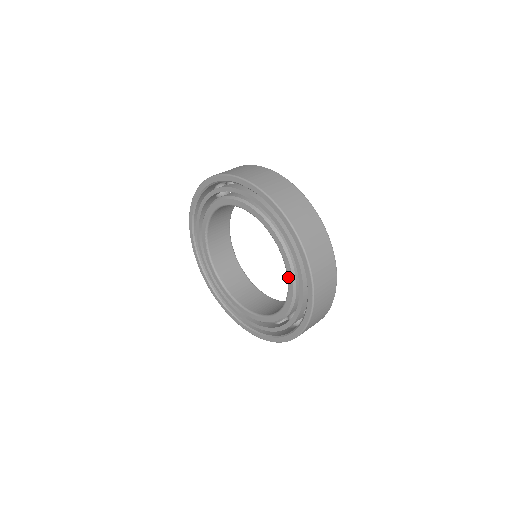
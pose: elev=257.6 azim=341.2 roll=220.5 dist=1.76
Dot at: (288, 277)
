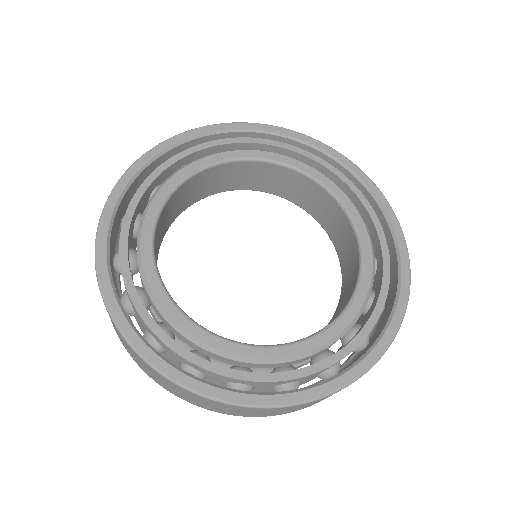
Dot at: (358, 293)
